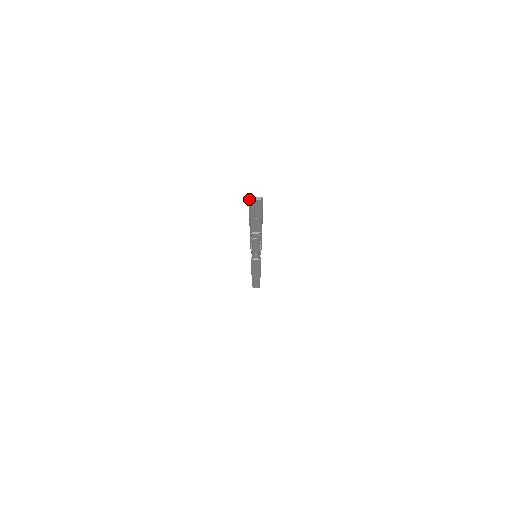
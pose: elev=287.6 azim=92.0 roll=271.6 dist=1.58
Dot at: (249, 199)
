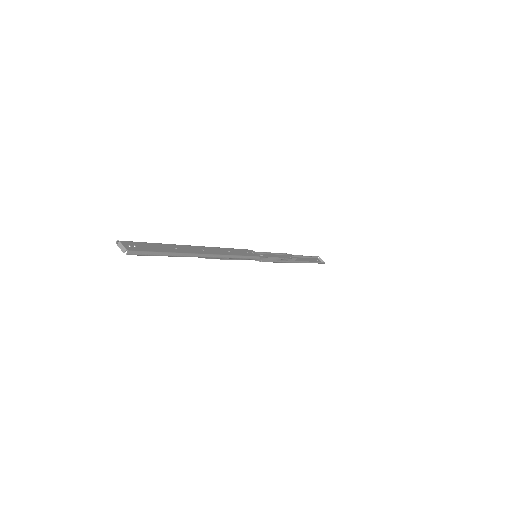
Dot at: (116, 242)
